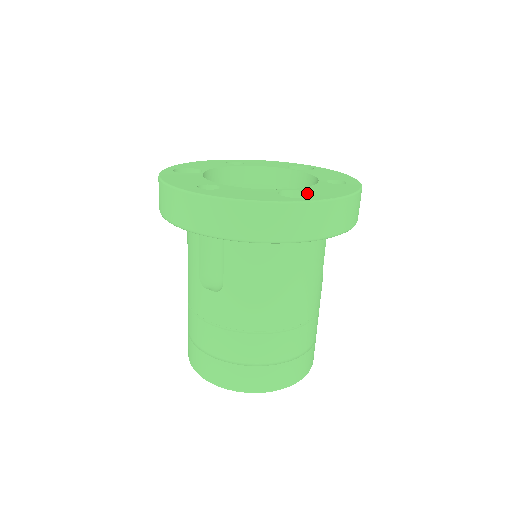
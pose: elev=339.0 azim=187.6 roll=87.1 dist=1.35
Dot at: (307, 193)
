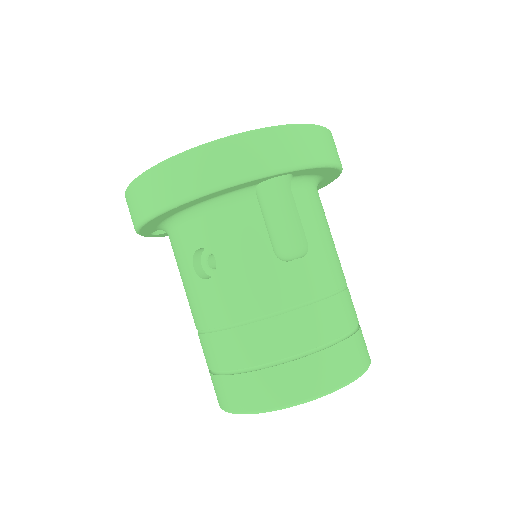
Dot at: occluded
